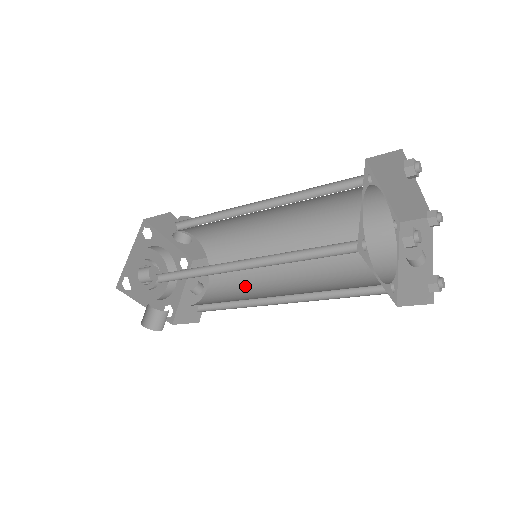
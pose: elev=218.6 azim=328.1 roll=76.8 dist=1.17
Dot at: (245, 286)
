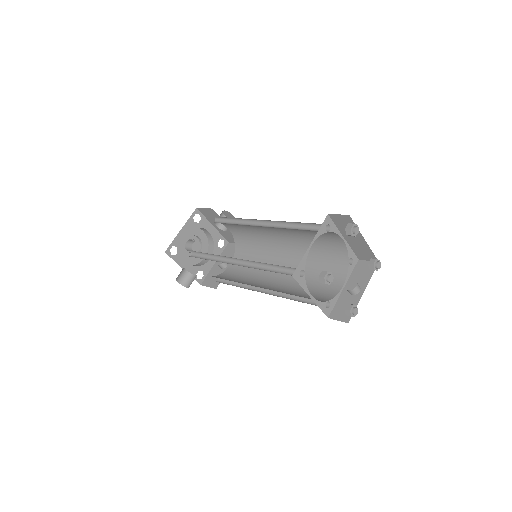
Dot at: (251, 273)
